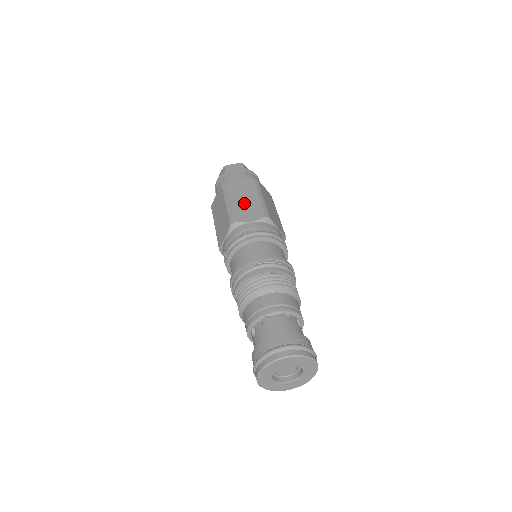
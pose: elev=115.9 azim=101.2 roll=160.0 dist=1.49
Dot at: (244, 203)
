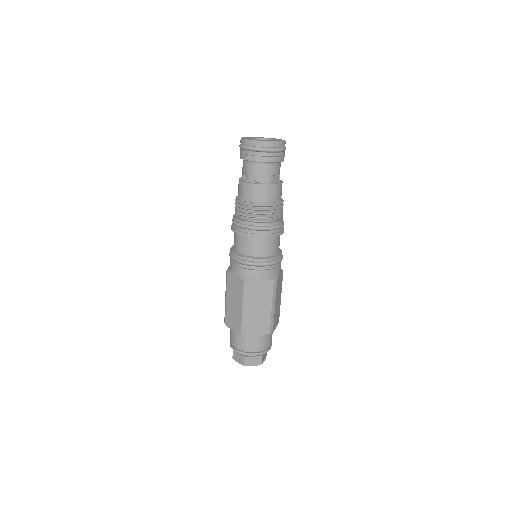
Dot at: occluded
